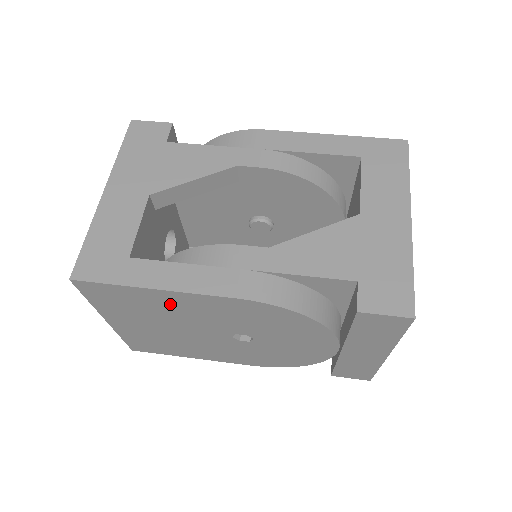
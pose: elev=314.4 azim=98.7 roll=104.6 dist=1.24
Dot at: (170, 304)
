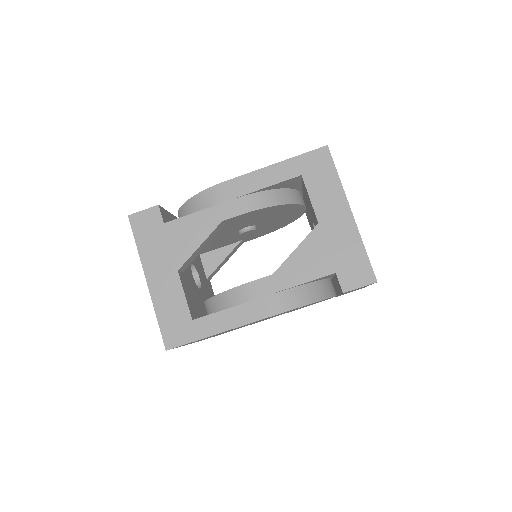
Dot at: (229, 330)
